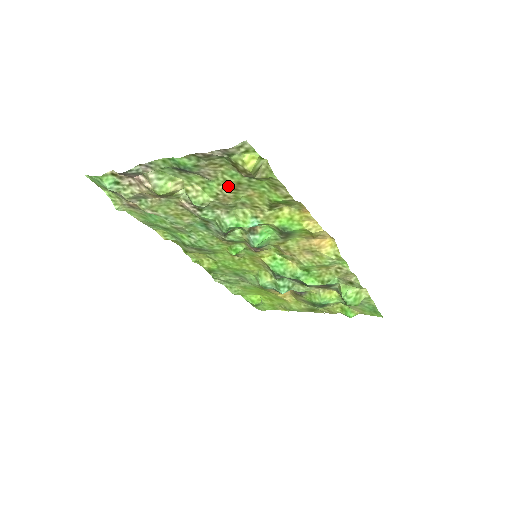
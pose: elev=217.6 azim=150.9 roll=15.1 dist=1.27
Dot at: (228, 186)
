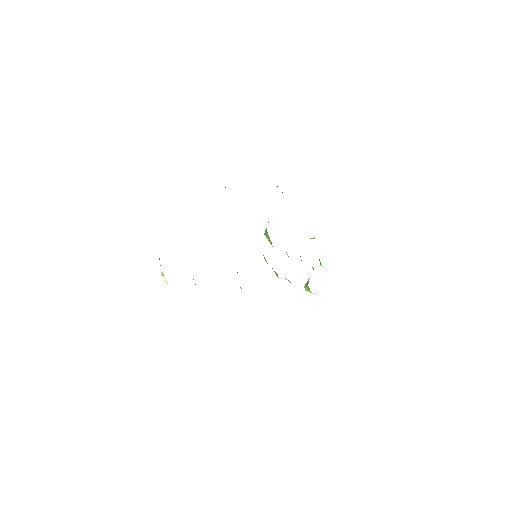
Dot at: occluded
